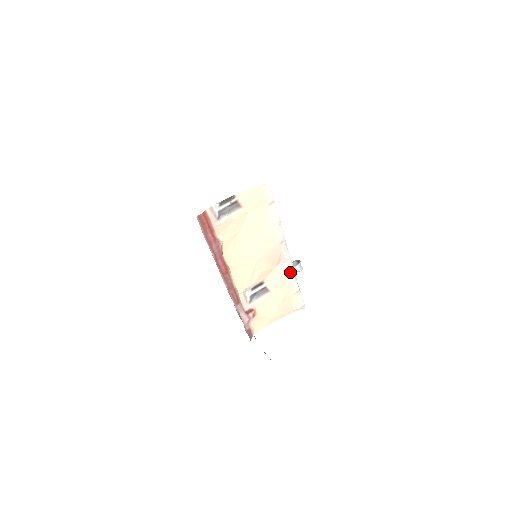
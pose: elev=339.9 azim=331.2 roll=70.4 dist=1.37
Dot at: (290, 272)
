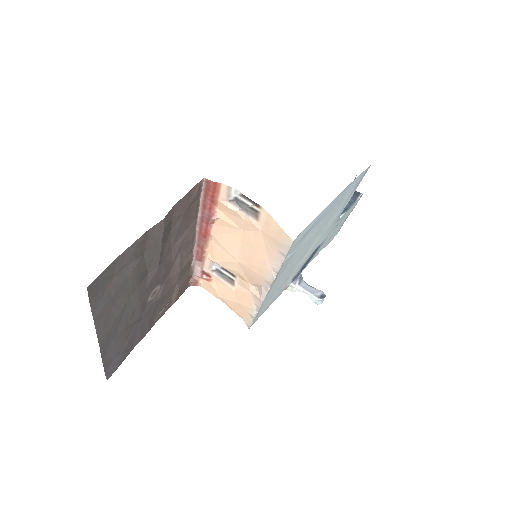
Dot at: (257, 302)
